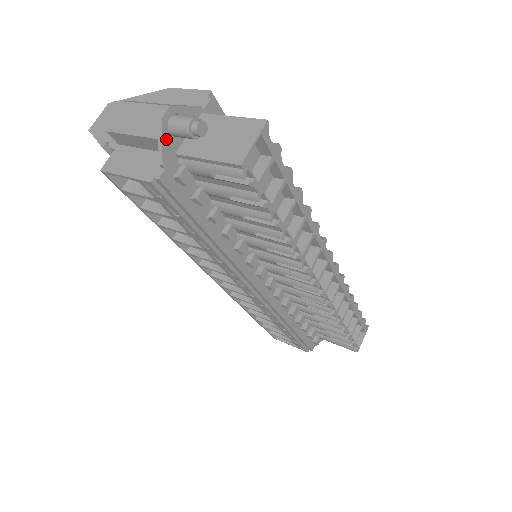
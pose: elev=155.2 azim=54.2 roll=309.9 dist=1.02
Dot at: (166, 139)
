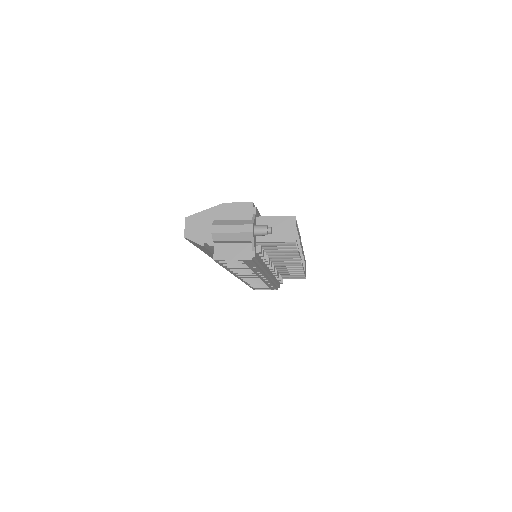
Dot at: (254, 239)
